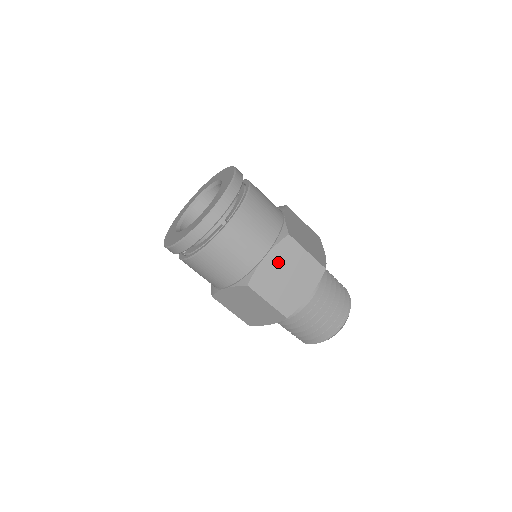
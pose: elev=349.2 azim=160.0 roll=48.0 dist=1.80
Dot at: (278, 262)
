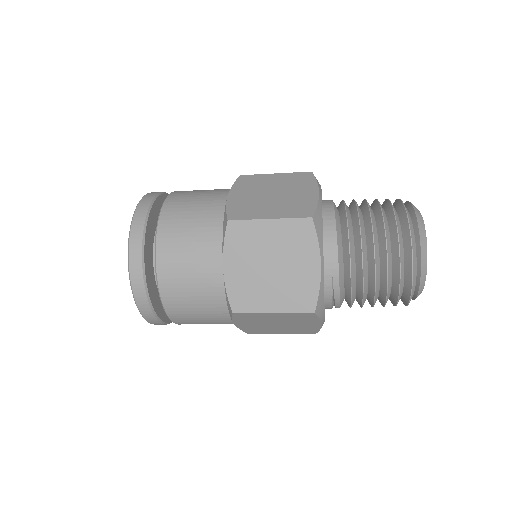
Dot at: (244, 261)
